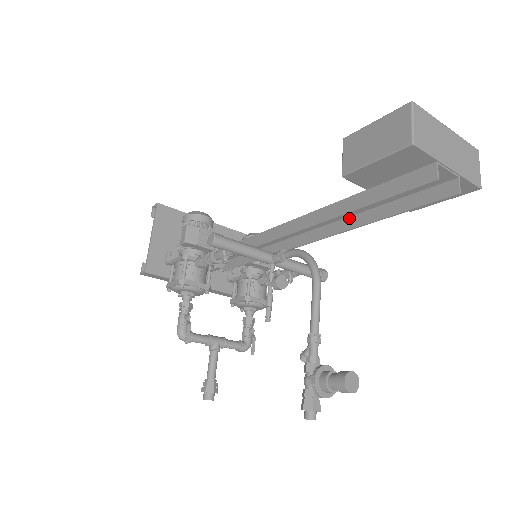
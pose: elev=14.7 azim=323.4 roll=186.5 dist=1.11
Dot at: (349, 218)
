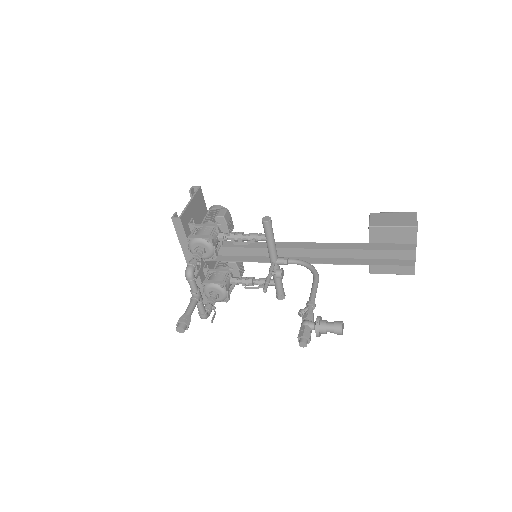
Dot at: (339, 259)
